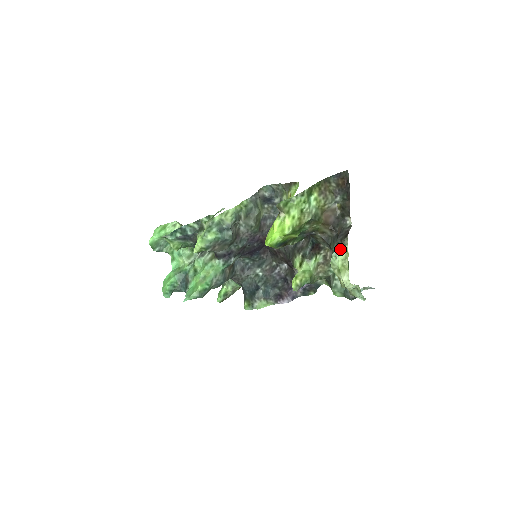
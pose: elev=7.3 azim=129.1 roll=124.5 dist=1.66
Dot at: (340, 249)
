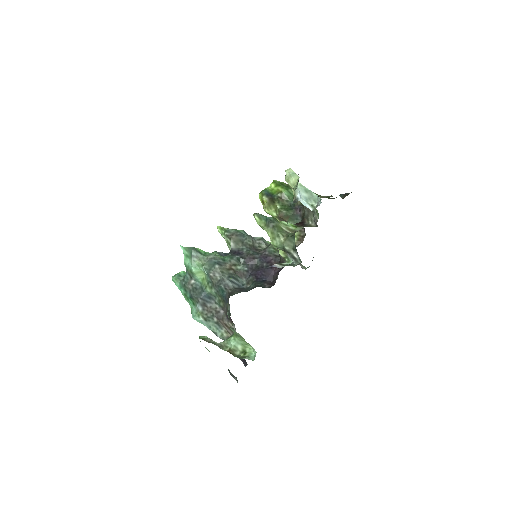
Dot at: occluded
